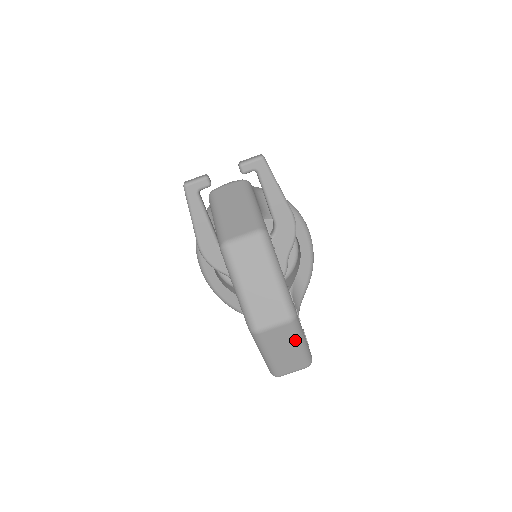
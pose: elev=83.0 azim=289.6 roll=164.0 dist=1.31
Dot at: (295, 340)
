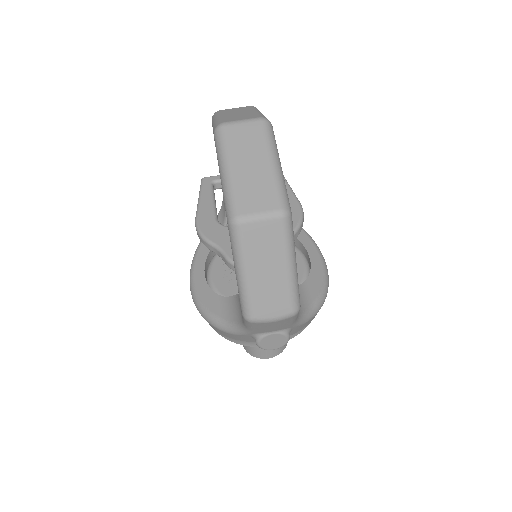
Dot at: (266, 151)
